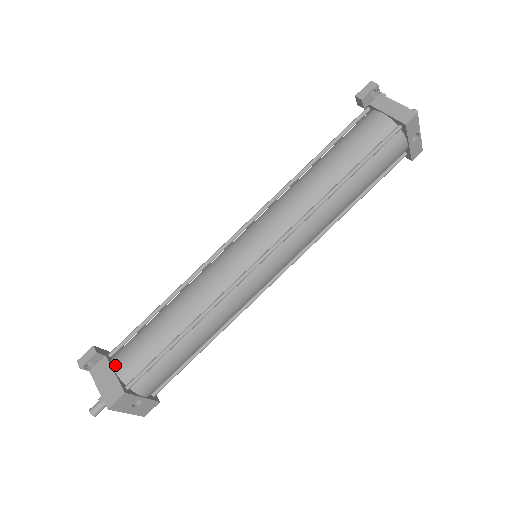
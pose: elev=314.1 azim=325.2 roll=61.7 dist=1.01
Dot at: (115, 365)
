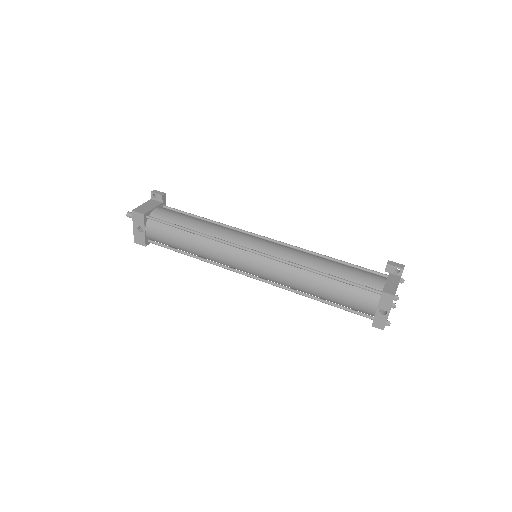
Dot at: (159, 208)
